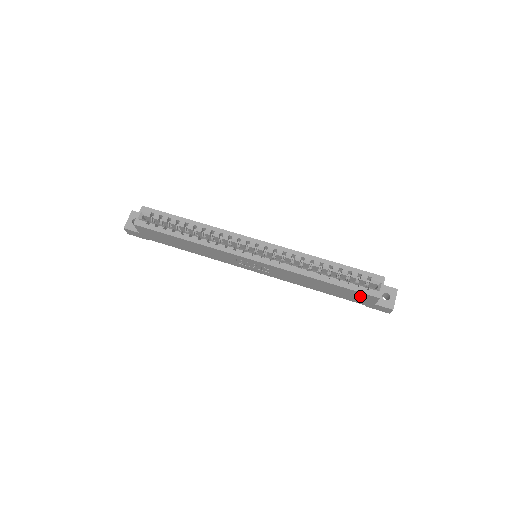
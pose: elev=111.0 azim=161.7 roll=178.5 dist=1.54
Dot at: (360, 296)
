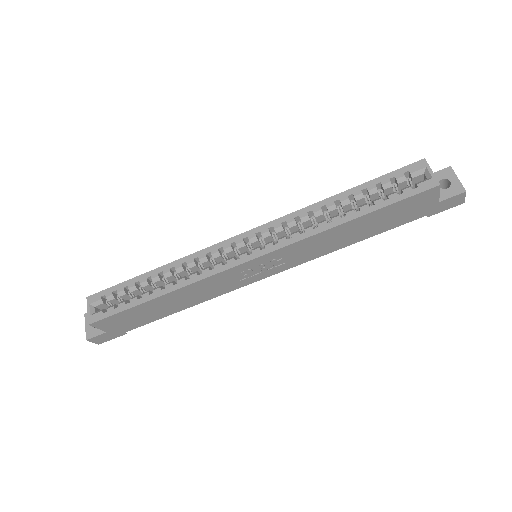
Dot at: (413, 204)
